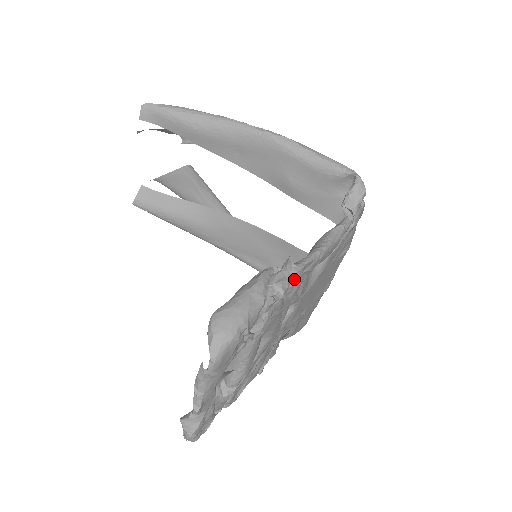
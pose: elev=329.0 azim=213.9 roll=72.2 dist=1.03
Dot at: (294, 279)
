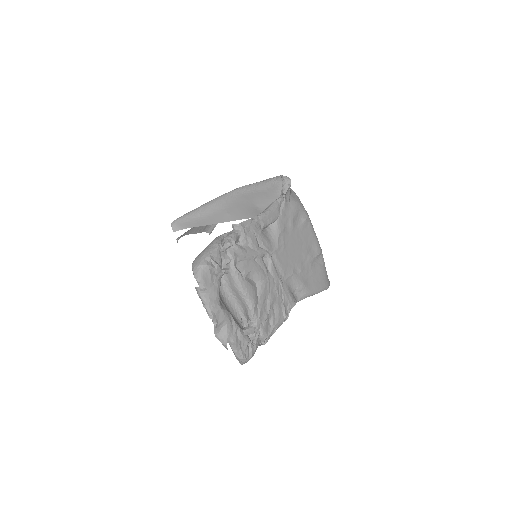
Dot at: (241, 233)
